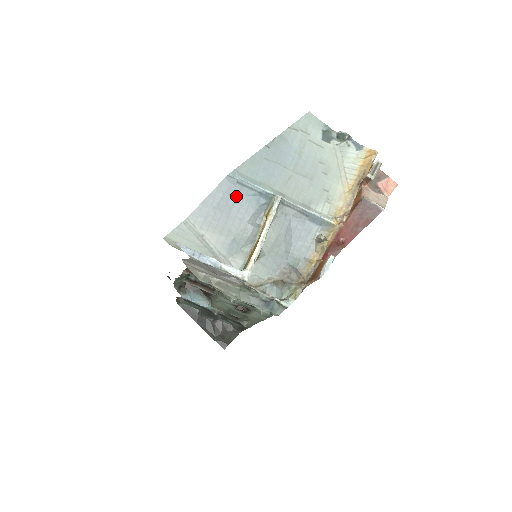
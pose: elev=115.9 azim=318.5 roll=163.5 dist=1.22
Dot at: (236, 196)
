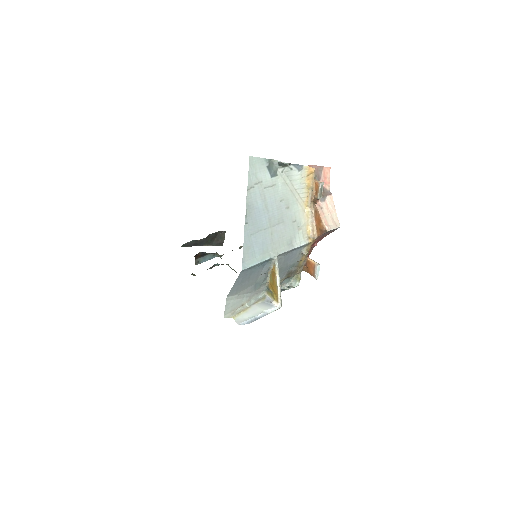
Dot at: (250, 272)
